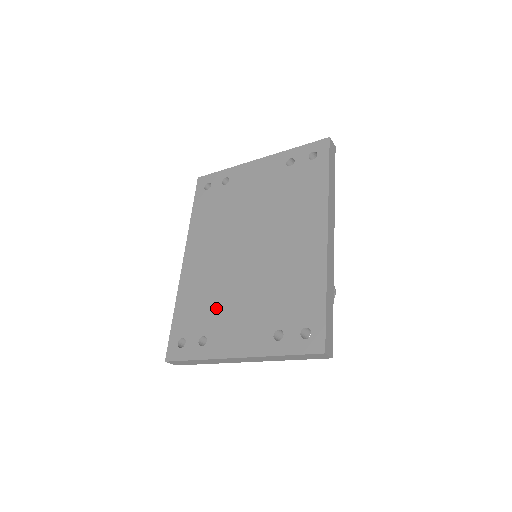
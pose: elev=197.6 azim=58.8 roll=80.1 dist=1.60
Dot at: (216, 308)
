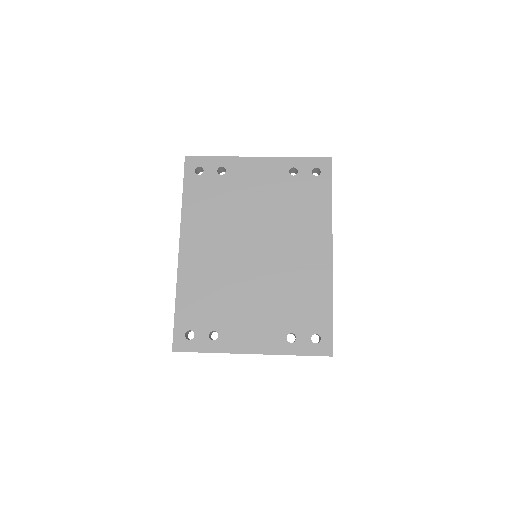
Dot at: (225, 306)
